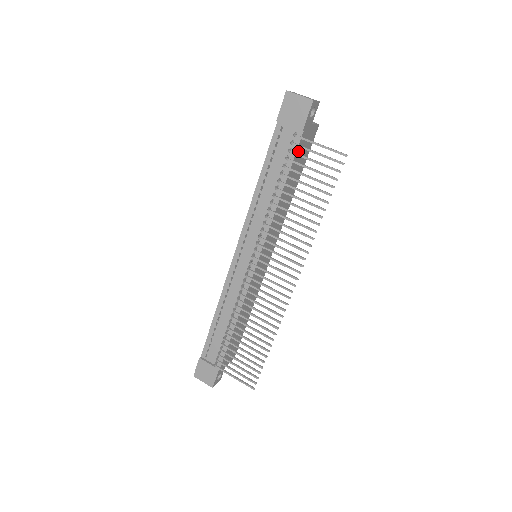
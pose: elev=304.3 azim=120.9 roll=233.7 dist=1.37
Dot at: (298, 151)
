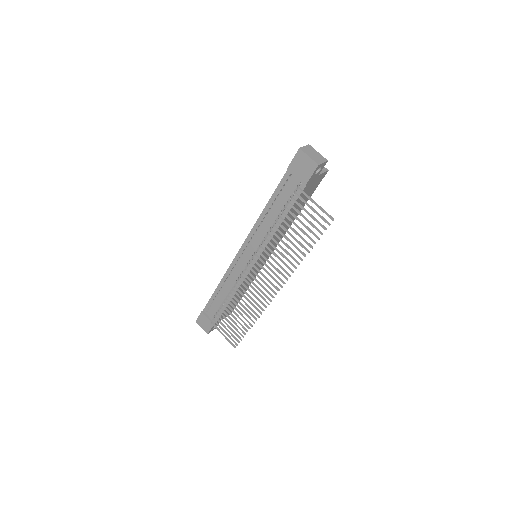
Dot at: (301, 196)
